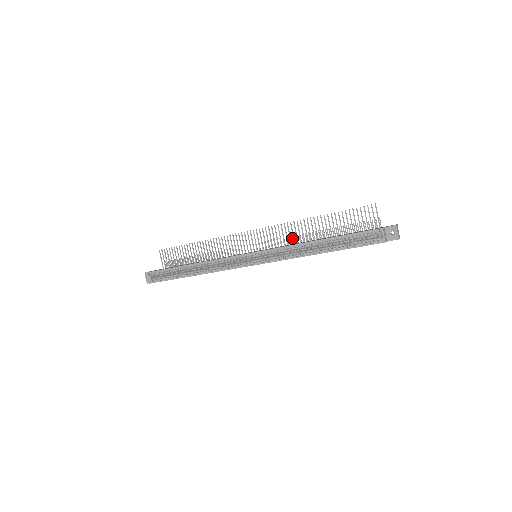
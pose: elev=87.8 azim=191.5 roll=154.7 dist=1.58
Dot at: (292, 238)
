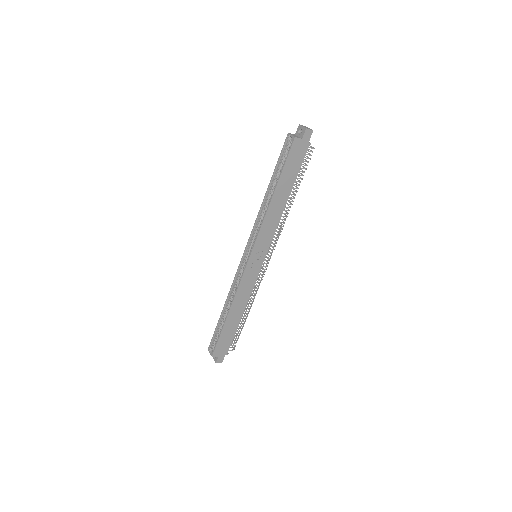
Dot at: occluded
